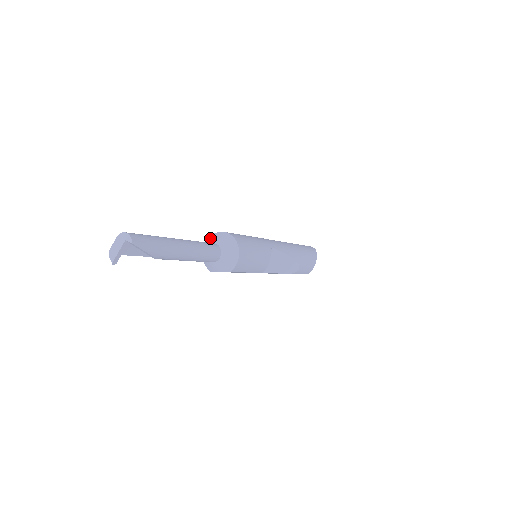
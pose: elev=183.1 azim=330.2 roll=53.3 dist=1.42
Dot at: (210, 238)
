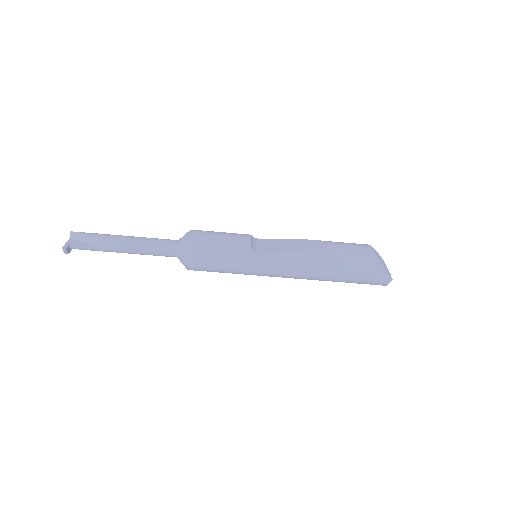
Dot at: occluded
